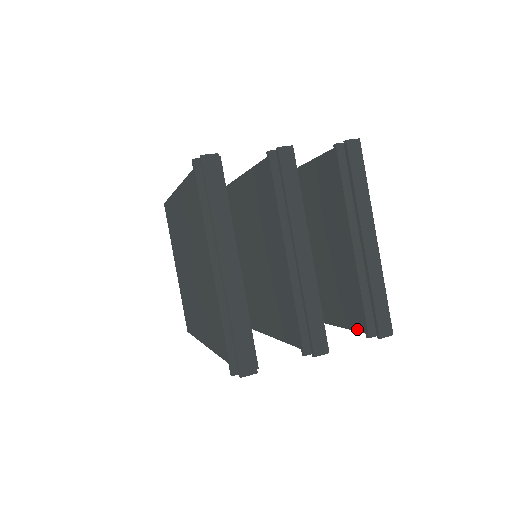
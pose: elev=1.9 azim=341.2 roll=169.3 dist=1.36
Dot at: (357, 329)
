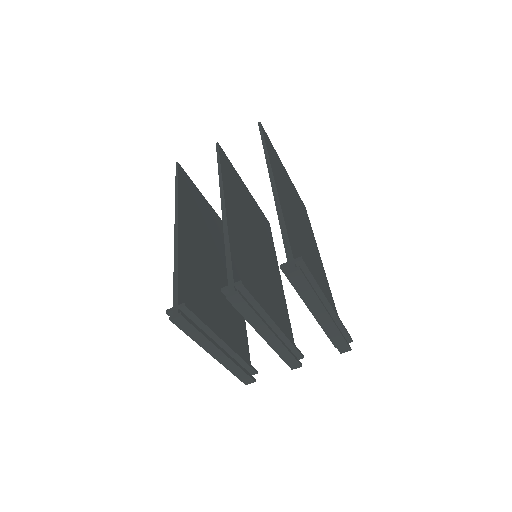
Dot at: occluded
